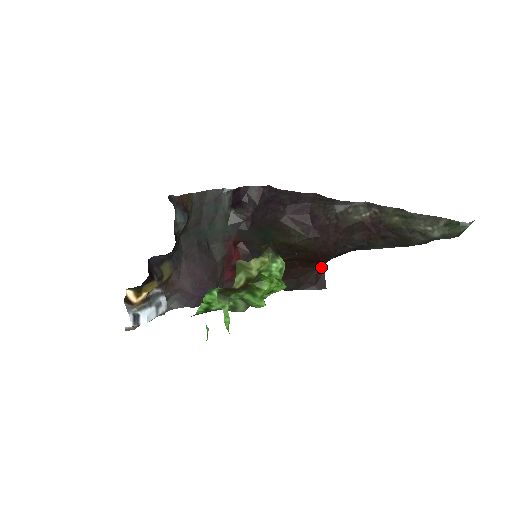
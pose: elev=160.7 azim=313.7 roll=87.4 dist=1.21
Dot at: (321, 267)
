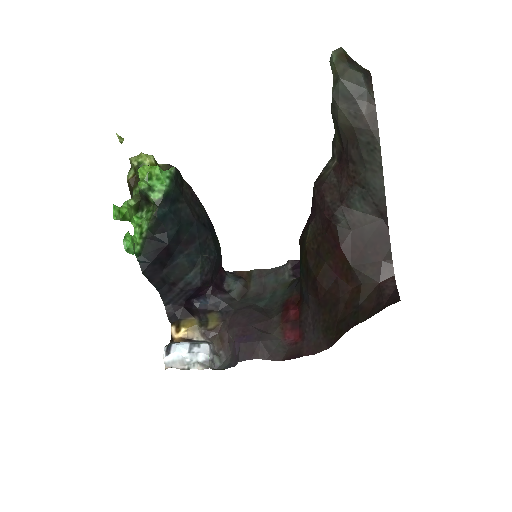
Dot at: (387, 281)
